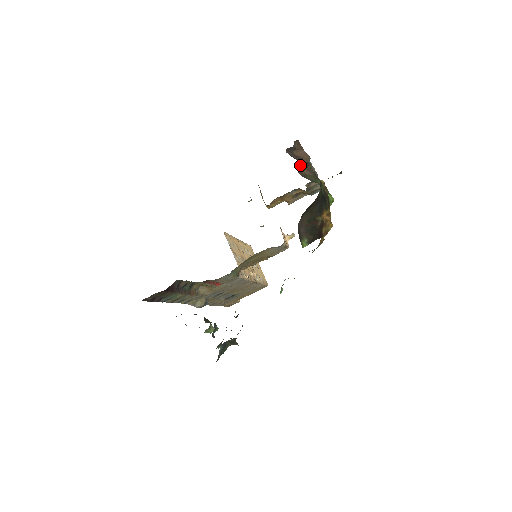
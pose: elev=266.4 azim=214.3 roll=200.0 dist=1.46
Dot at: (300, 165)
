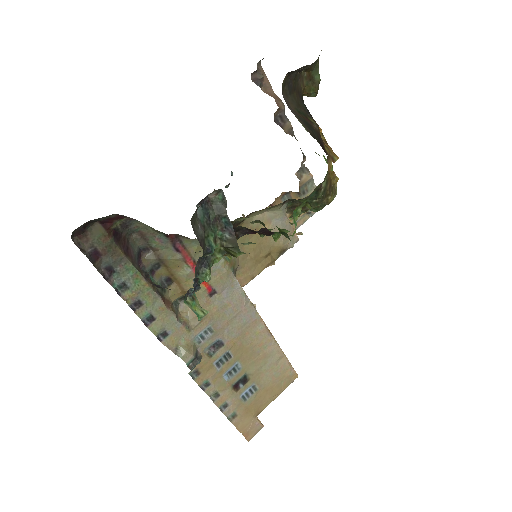
Dot at: (275, 113)
